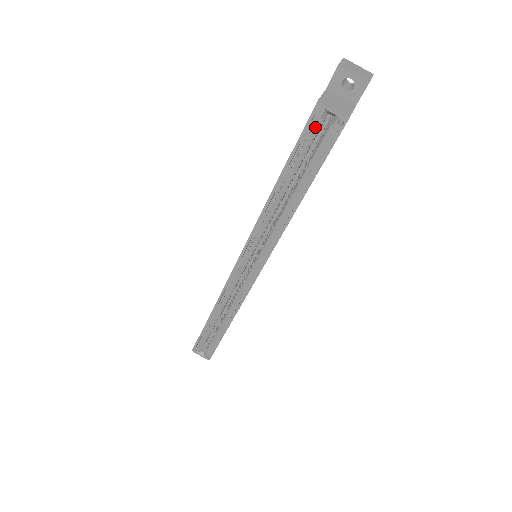
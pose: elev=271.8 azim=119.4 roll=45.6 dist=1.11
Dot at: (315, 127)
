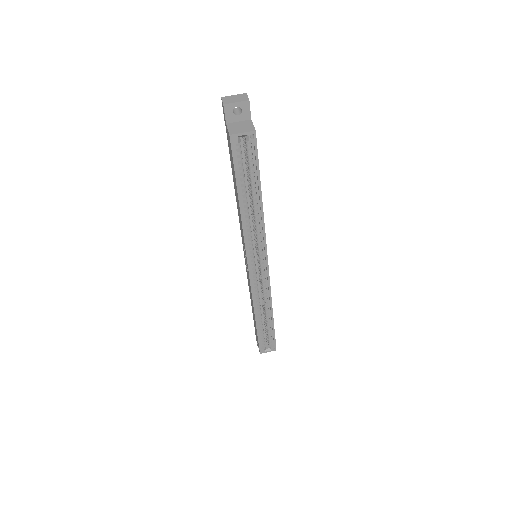
Dot at: (238, 150)
